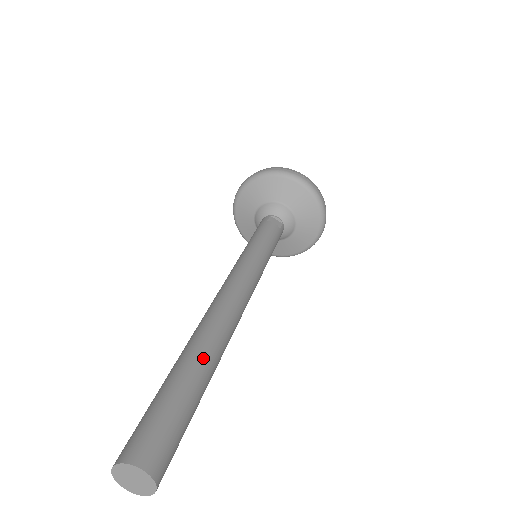
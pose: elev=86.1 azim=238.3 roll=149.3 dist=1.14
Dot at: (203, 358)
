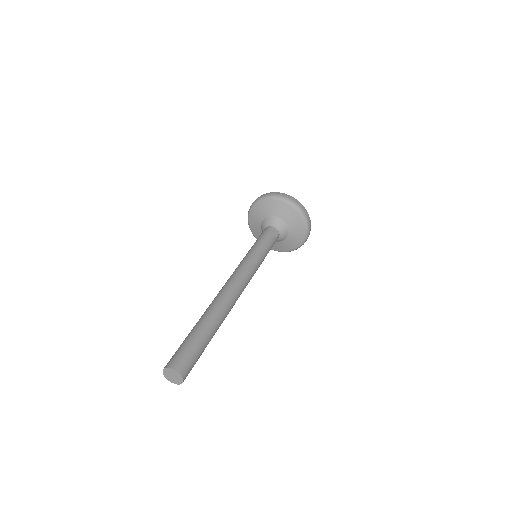
Dot at: (213, 321)
